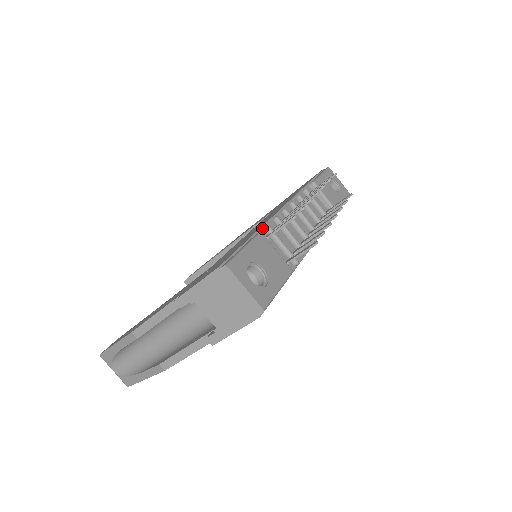
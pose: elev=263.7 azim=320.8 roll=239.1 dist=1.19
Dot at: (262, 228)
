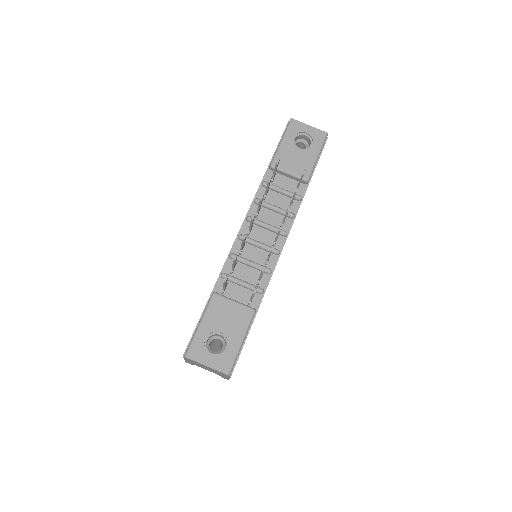
Dot at: (219, 279)
